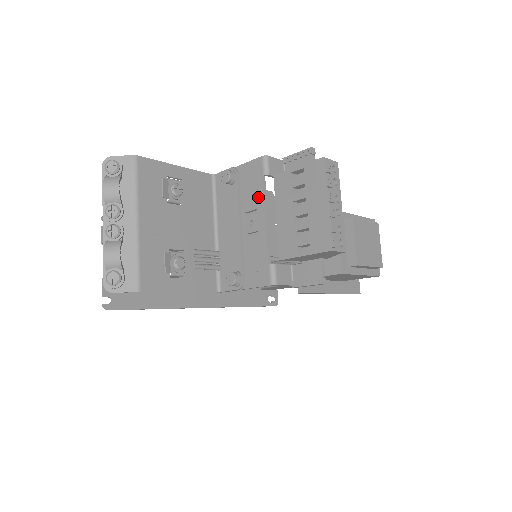
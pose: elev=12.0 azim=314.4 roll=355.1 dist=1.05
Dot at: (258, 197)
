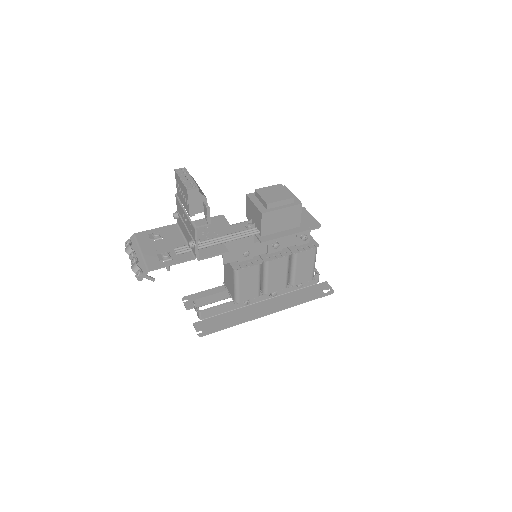
Dot at: (181, 209)
